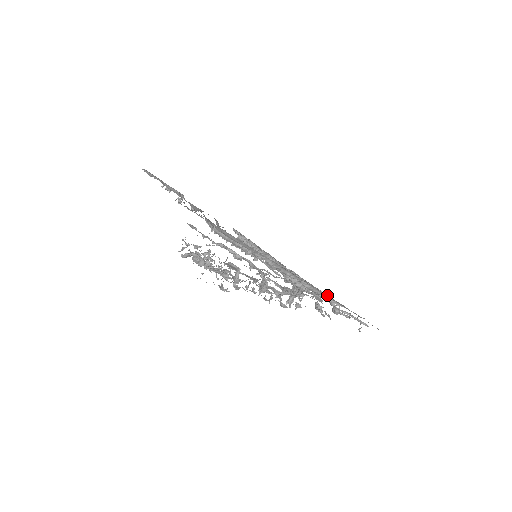
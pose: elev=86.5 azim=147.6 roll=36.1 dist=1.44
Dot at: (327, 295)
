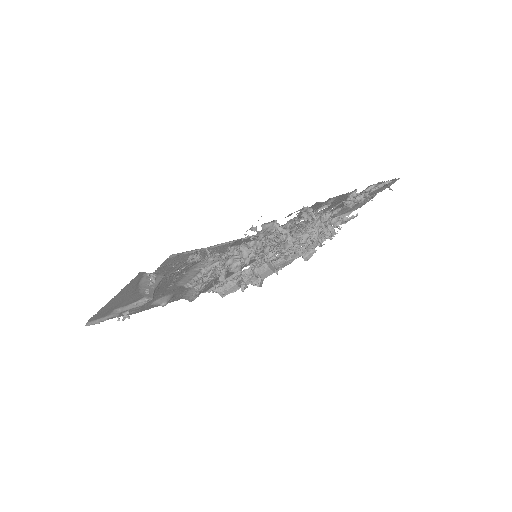
Dot at: occluded
